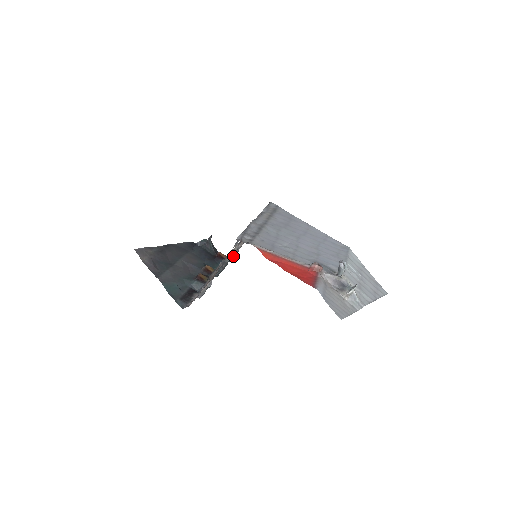
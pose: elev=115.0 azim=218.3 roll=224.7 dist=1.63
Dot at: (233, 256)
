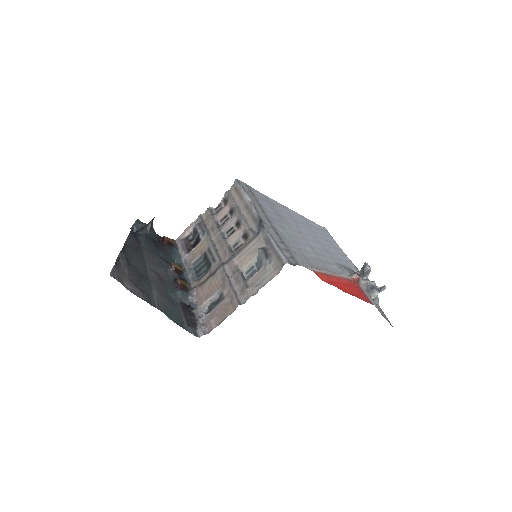
Dot at: (187, 241)
